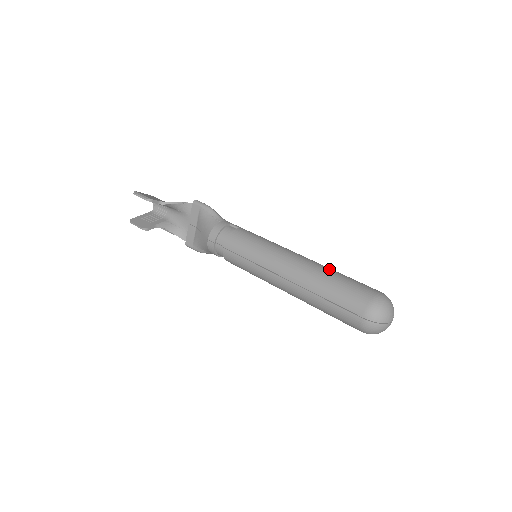
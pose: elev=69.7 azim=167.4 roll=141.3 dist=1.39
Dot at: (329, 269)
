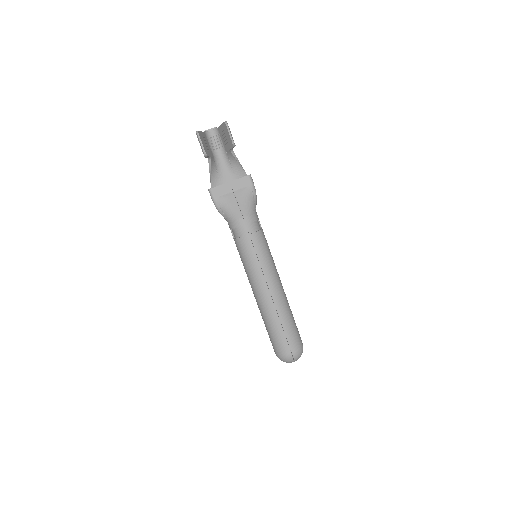
Dot at: occluded
